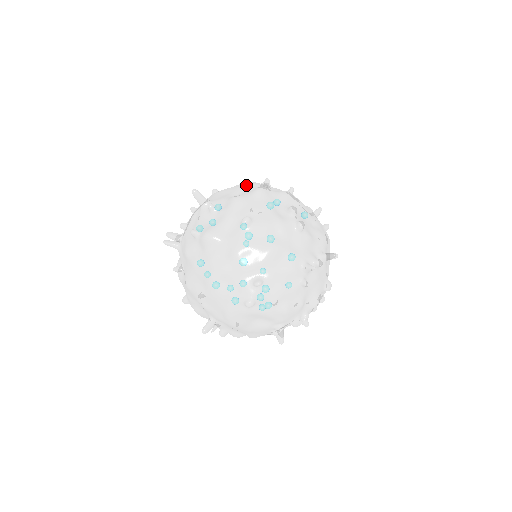
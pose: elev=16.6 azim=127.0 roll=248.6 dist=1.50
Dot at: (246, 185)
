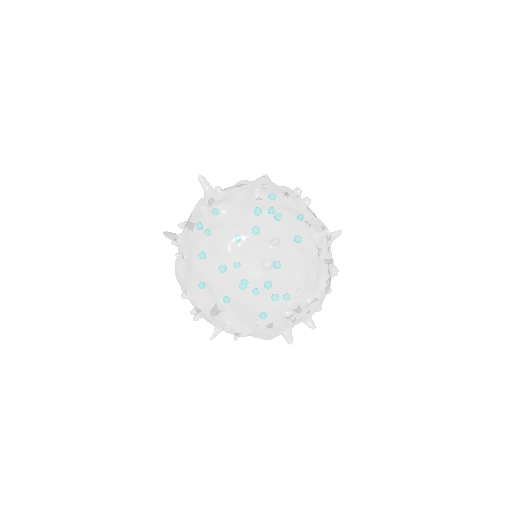
Dot at: occluded
